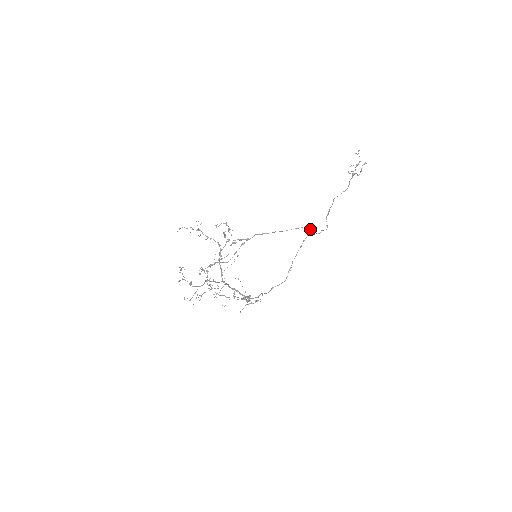
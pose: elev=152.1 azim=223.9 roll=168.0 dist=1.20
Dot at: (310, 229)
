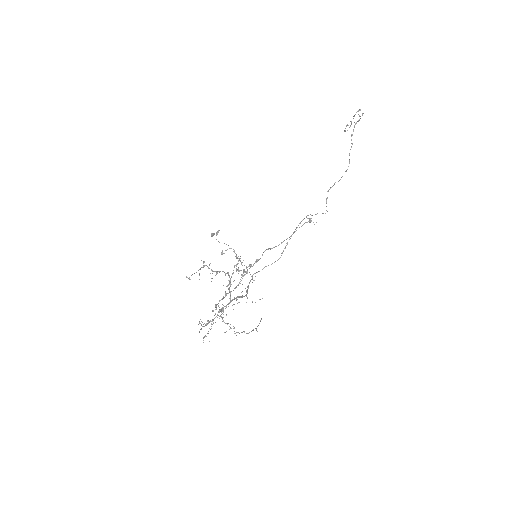
Dot at: (311, 220)
